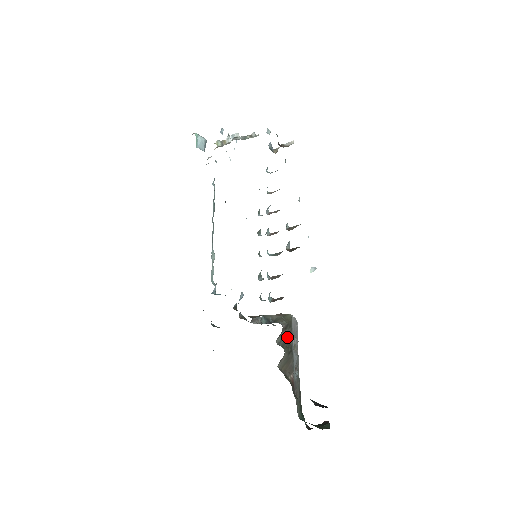
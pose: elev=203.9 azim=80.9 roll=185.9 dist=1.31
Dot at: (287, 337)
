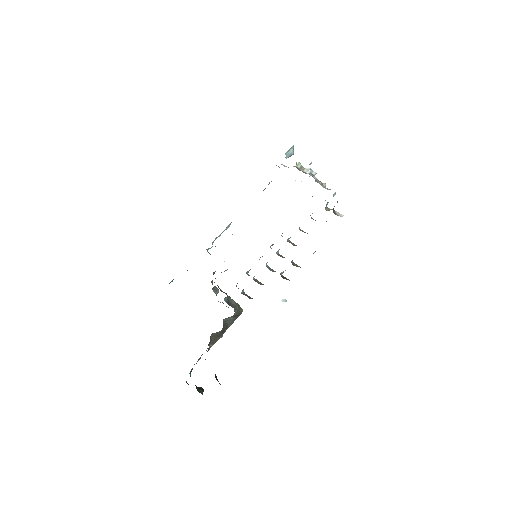
Dot at: (230, 321)
